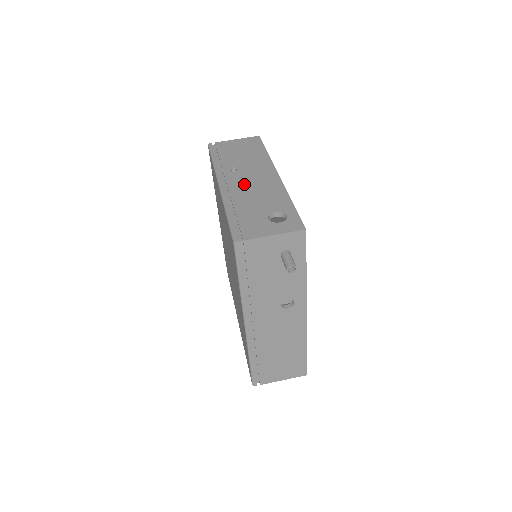
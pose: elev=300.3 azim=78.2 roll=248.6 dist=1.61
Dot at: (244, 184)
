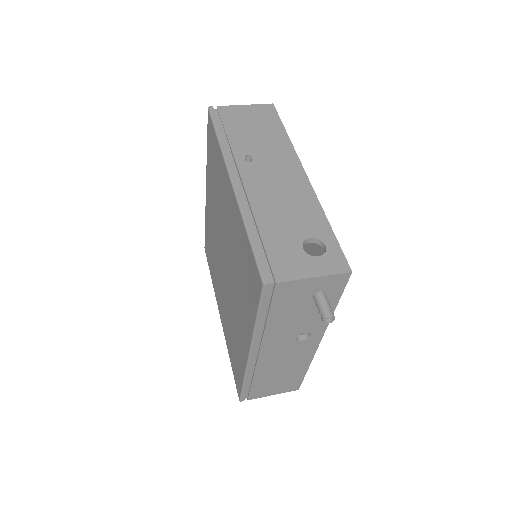
Dot at: (264, 185)
